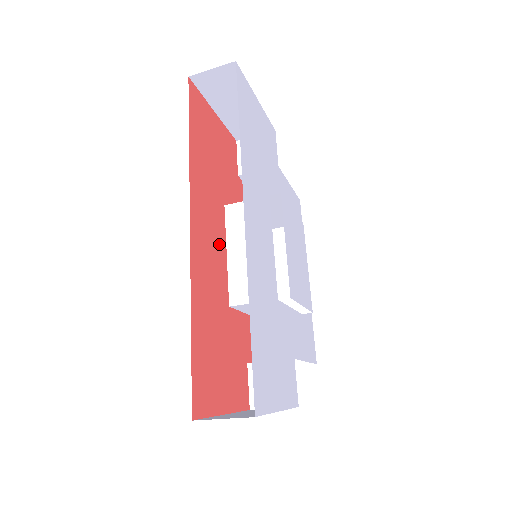
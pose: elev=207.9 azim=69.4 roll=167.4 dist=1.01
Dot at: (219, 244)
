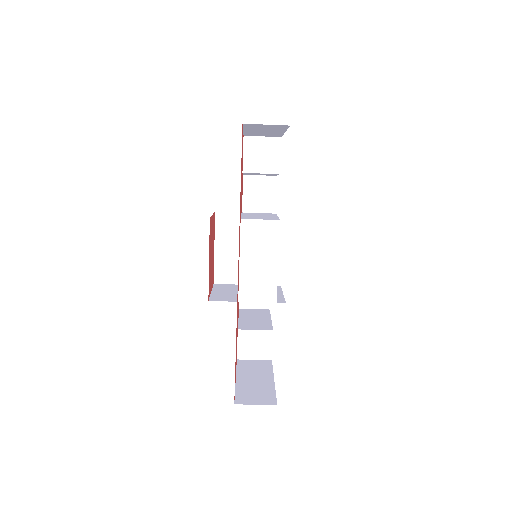
Dot at: occluded
